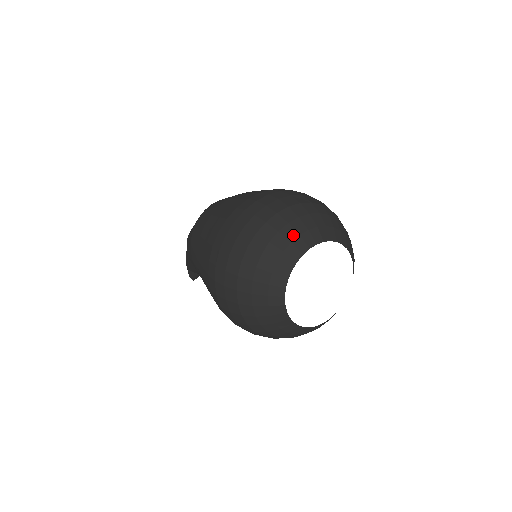
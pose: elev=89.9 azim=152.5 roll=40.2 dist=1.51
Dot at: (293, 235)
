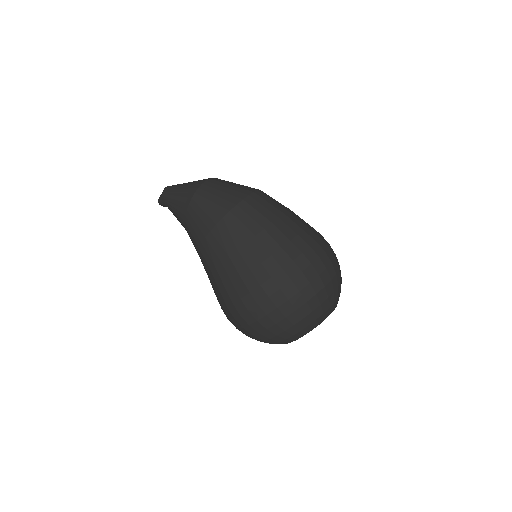
Dot at: (320, 314)
